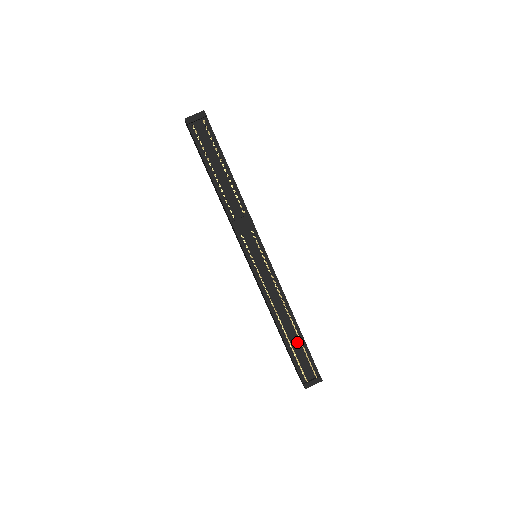
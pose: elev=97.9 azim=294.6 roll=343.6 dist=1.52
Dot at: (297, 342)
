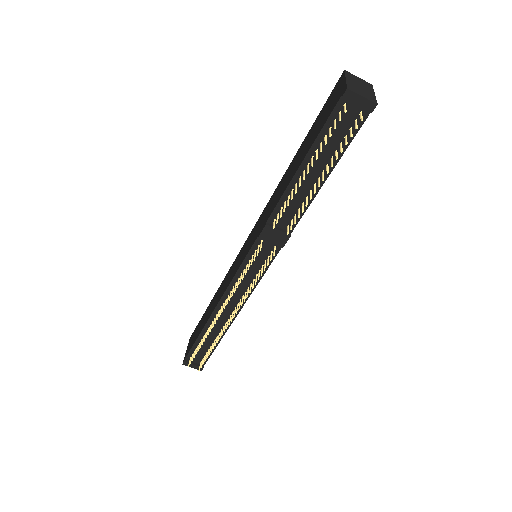
Dot at: (212, 338)
